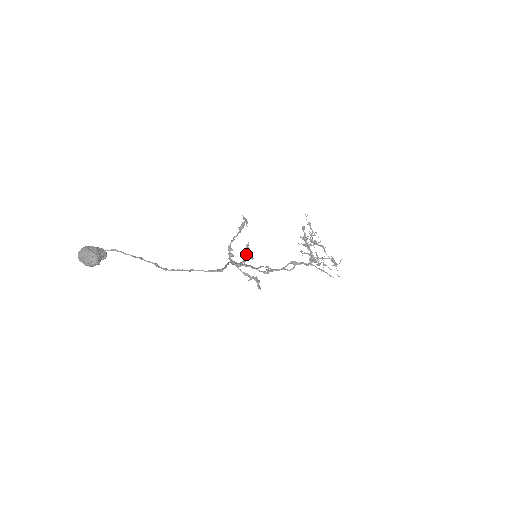
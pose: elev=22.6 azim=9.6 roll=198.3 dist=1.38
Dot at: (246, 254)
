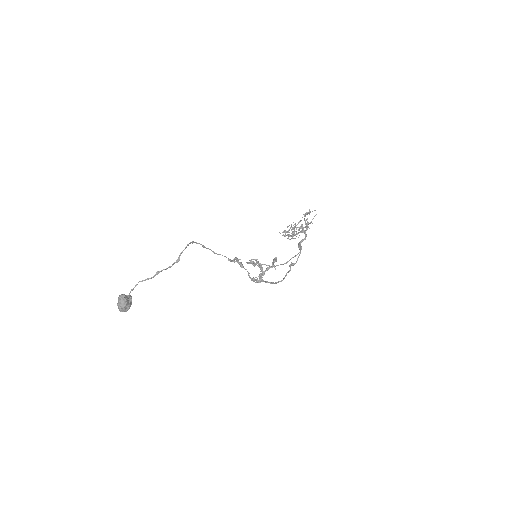
Dot at: (254, 265)
